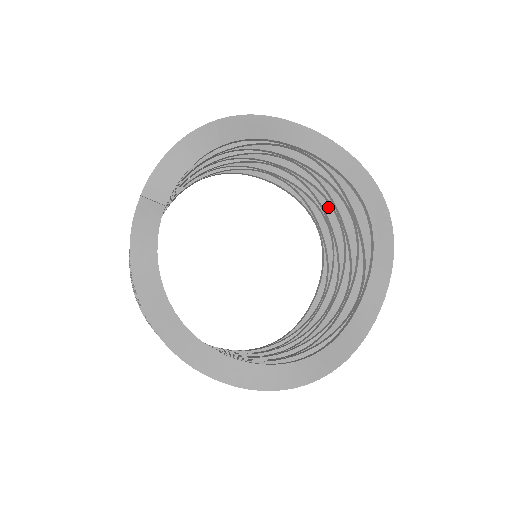
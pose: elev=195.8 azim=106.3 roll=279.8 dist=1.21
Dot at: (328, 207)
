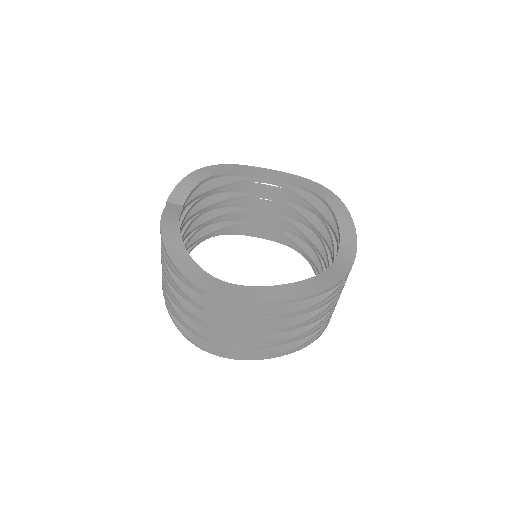
Dot at: (307, 233)
